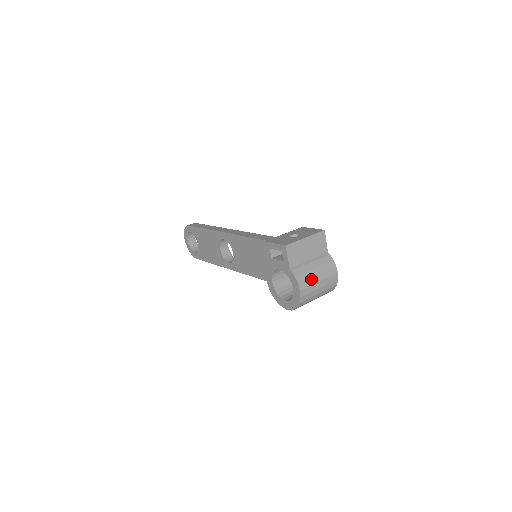
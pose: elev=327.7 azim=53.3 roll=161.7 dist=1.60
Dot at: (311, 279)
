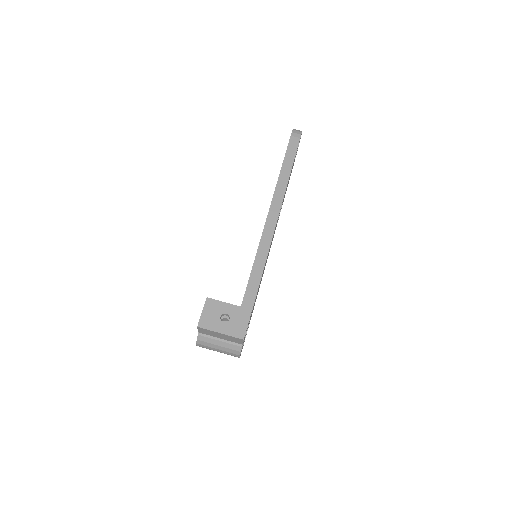
Dot at: (210, 347)
